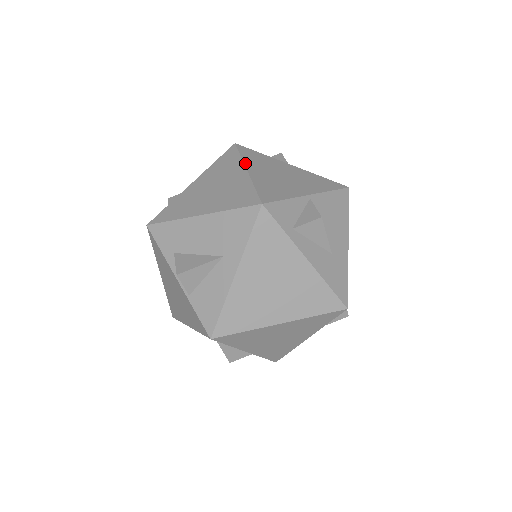
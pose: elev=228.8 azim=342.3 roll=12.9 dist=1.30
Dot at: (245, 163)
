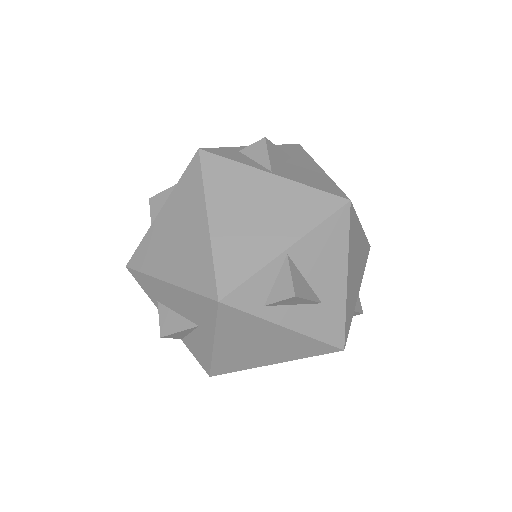
Dot at: (207, 202)
